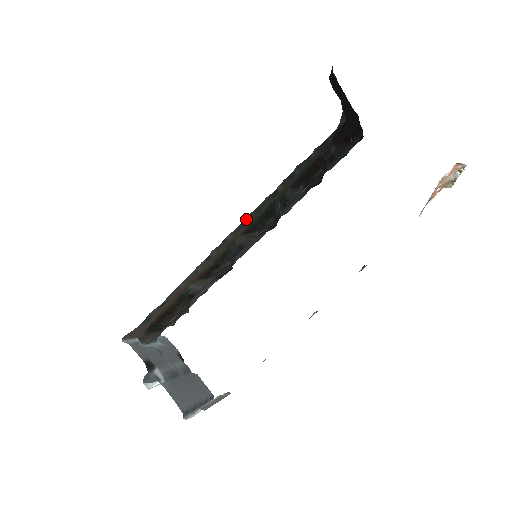
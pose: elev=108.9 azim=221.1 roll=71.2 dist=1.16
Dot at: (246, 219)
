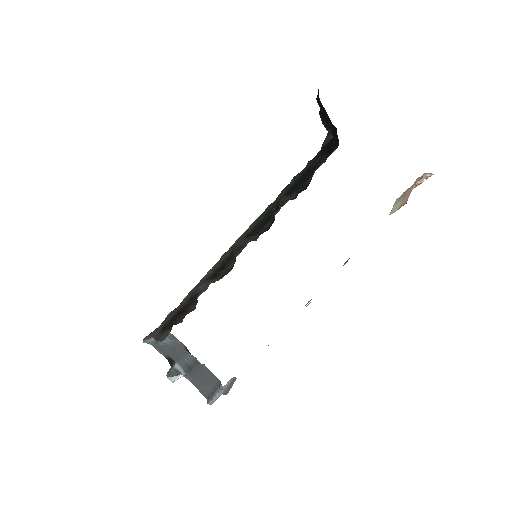
Dot at: (250, 225)
